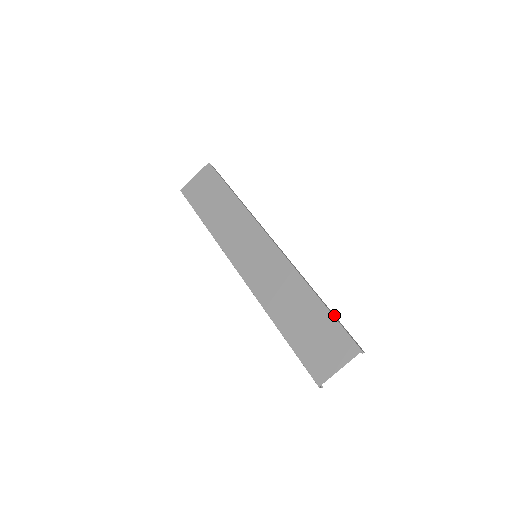
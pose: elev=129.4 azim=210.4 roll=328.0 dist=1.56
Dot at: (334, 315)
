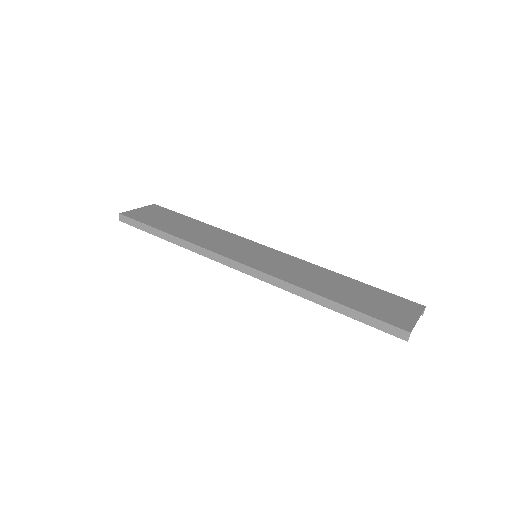
Dot at: occluded
